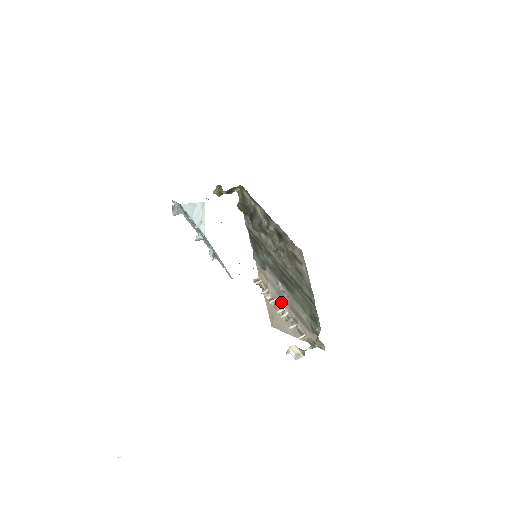
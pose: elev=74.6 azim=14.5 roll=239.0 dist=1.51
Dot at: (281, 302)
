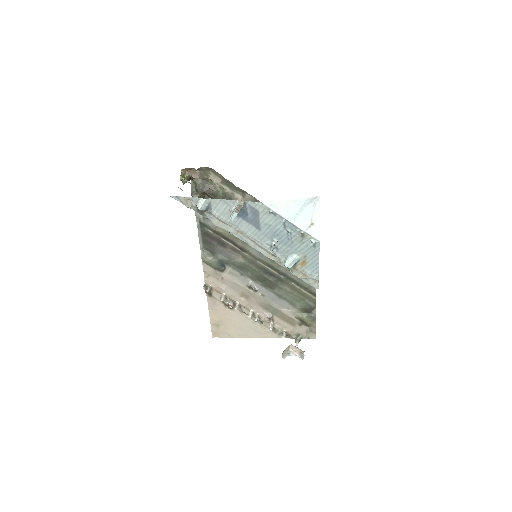
Dot at: (247, 304)
